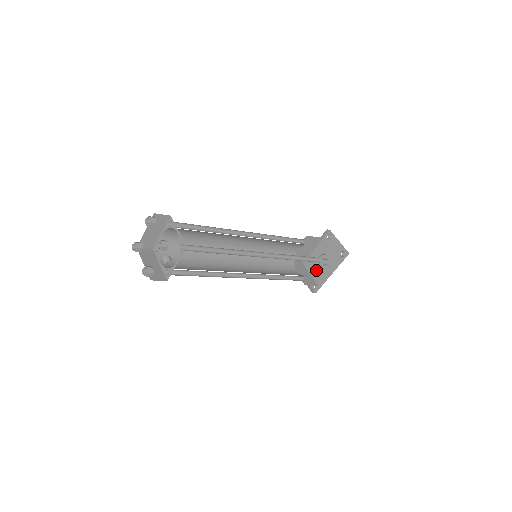
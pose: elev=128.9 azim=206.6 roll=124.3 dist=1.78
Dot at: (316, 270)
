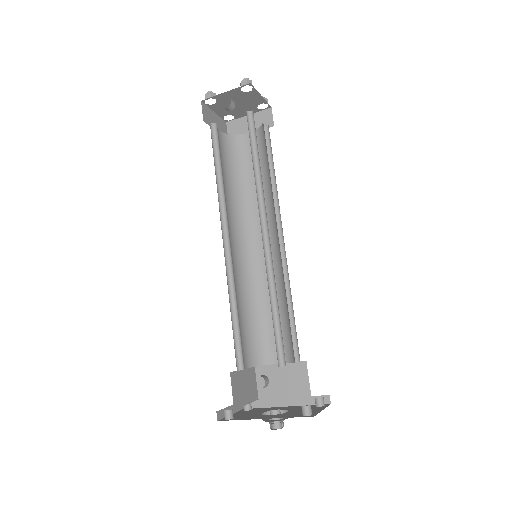
Dot at: (263, 375)
